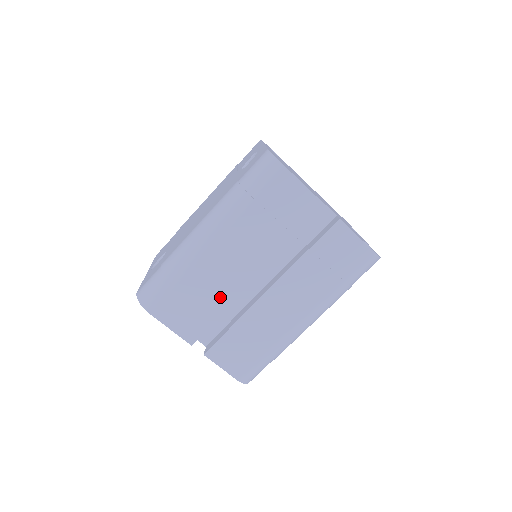
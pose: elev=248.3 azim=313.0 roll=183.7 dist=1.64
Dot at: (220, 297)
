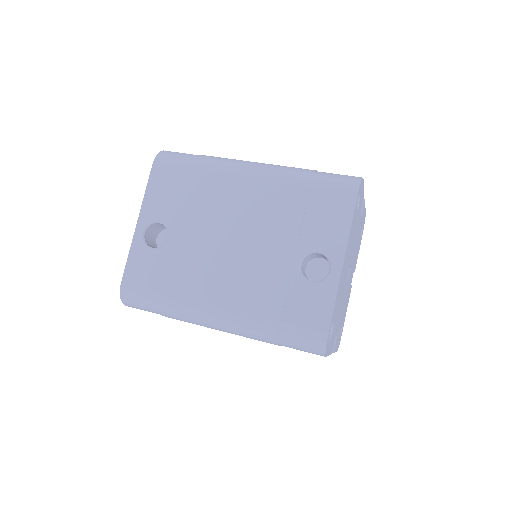
Dot at: occluded
